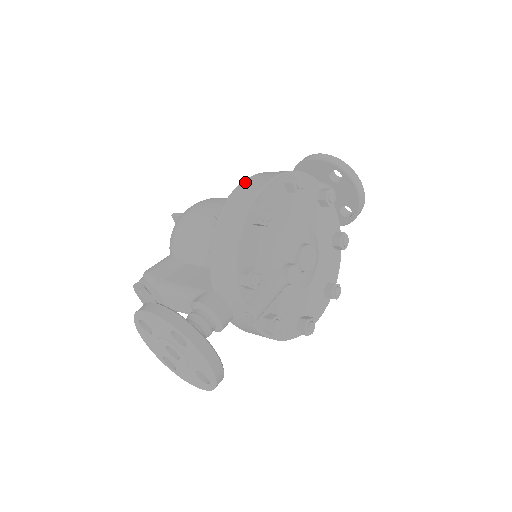
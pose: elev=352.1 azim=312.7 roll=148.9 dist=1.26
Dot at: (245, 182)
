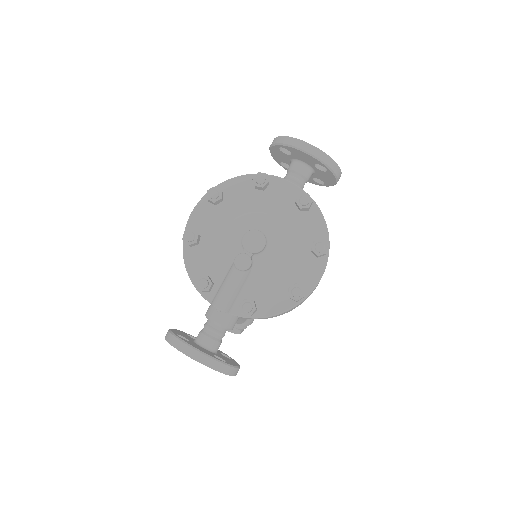
Dot at: occluded
